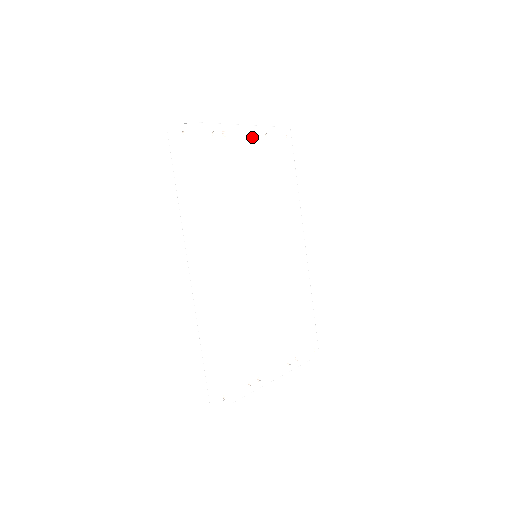
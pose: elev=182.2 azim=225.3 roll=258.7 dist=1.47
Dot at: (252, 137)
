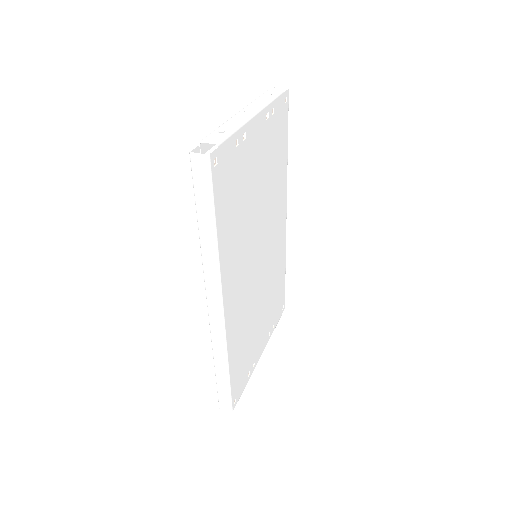
Dot at: (263, 122)
